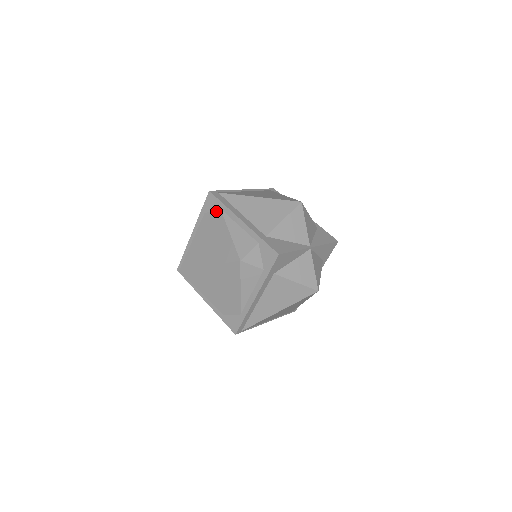
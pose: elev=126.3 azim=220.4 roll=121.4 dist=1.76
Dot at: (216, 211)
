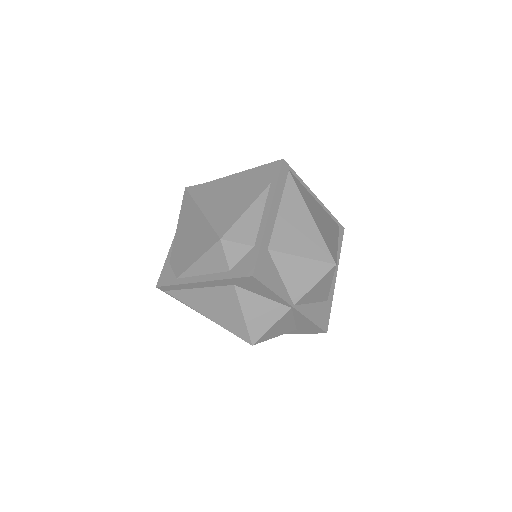
Dot at: (266, 180)
